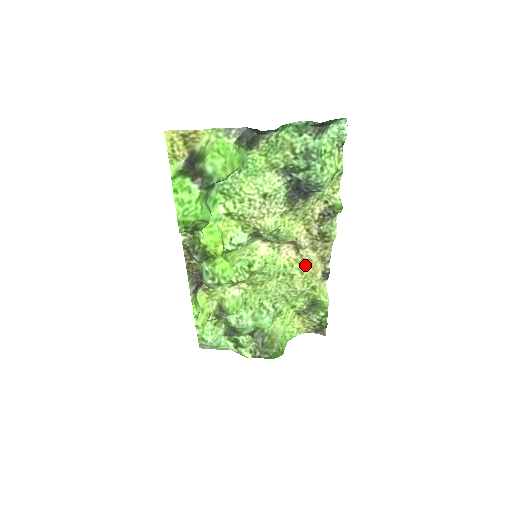
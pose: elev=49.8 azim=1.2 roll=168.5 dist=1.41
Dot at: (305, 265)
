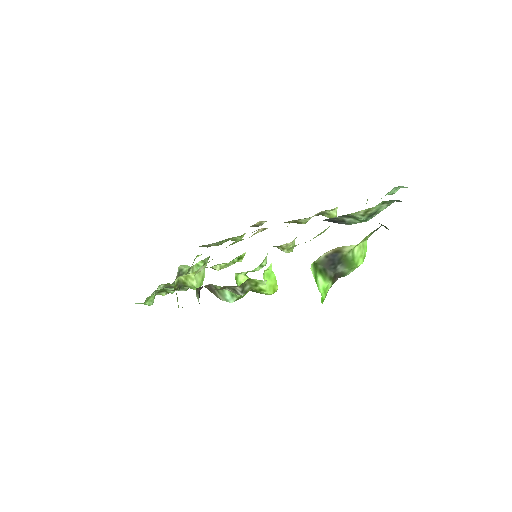
Dot at: (256, 230)
